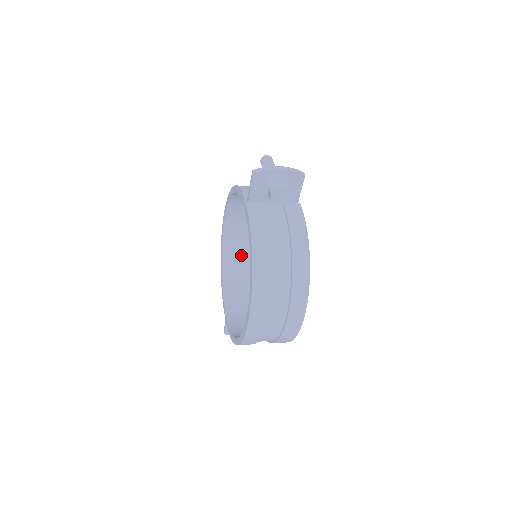
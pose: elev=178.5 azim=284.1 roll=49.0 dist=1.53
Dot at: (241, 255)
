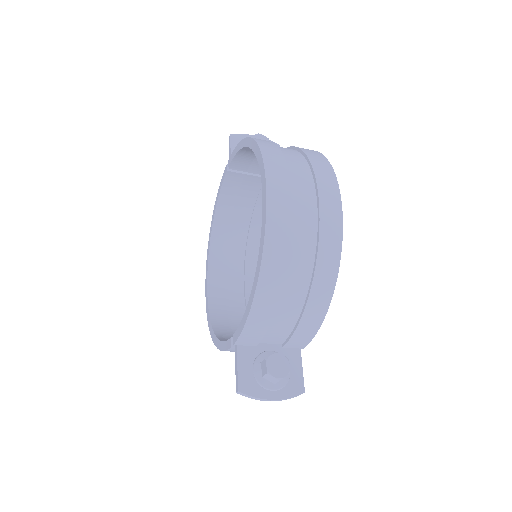
Dot at: occluded
